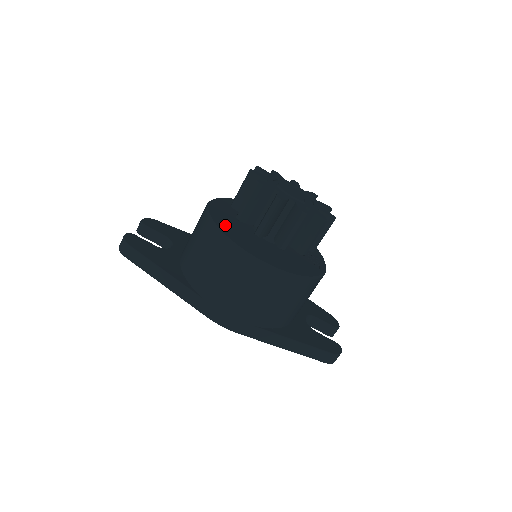
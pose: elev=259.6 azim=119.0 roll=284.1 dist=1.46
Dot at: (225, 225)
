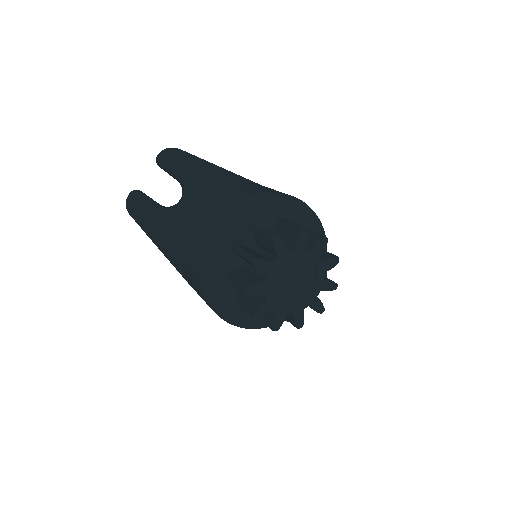
Dot at: (214, 272)
